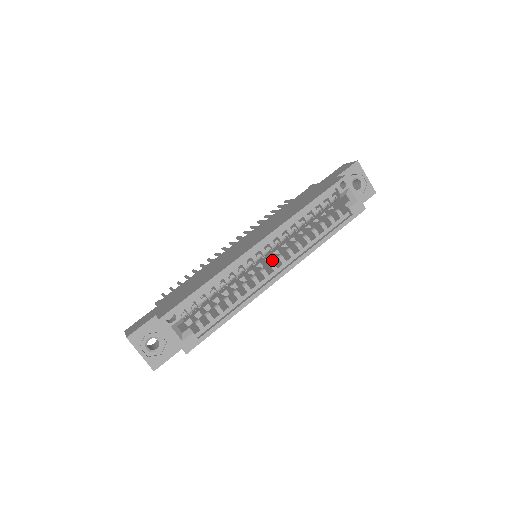
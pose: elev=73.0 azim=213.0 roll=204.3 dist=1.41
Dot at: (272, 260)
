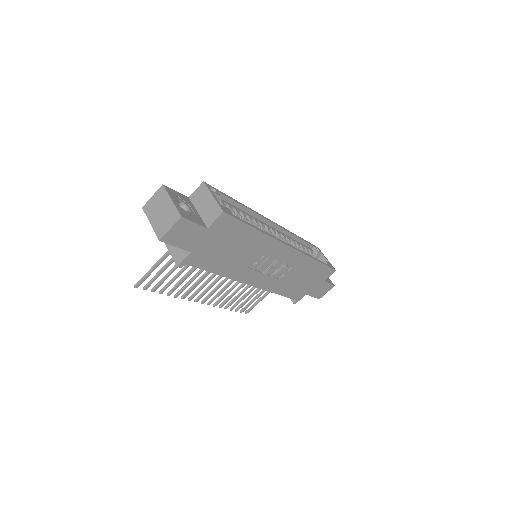
Dot at: occluded
